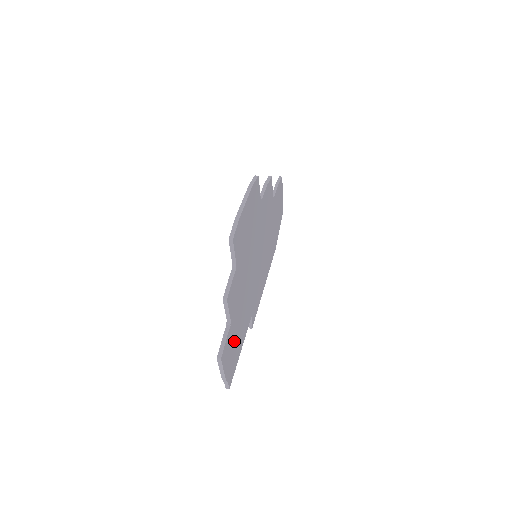
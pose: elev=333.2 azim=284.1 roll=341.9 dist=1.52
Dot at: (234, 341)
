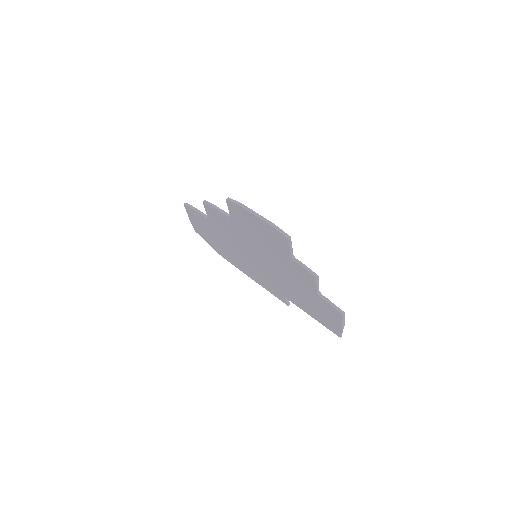
Dot at: occluded
